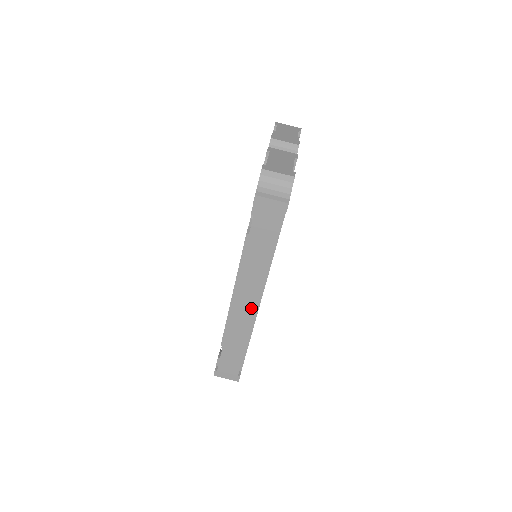
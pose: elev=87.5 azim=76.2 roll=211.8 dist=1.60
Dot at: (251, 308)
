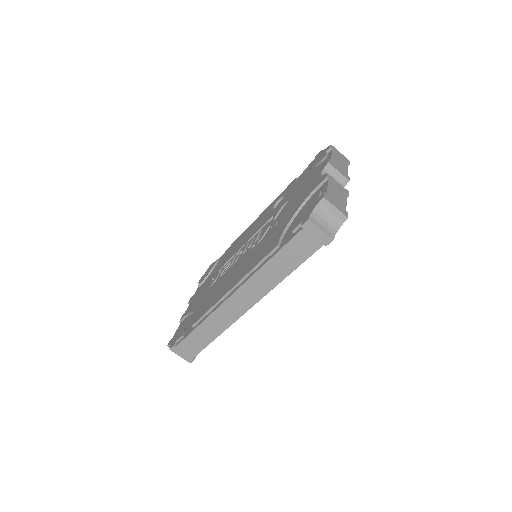
Dot at: (242, 309)
